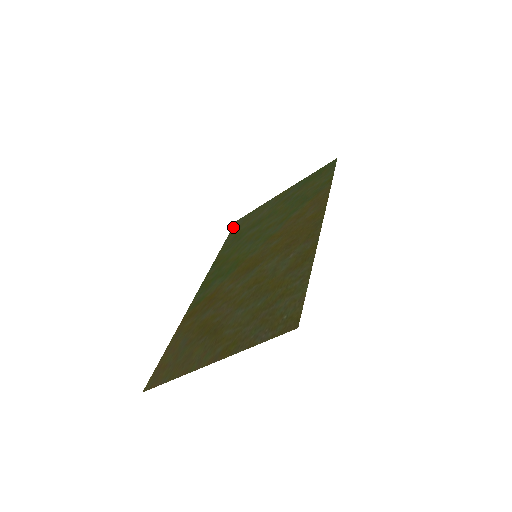
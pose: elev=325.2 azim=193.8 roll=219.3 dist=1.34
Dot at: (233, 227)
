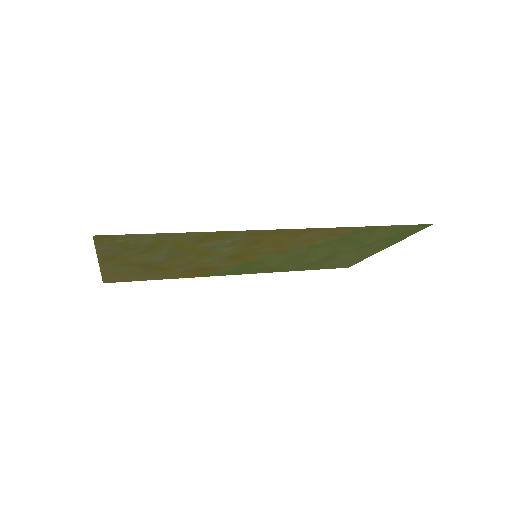
Dot at: (337, 267)
